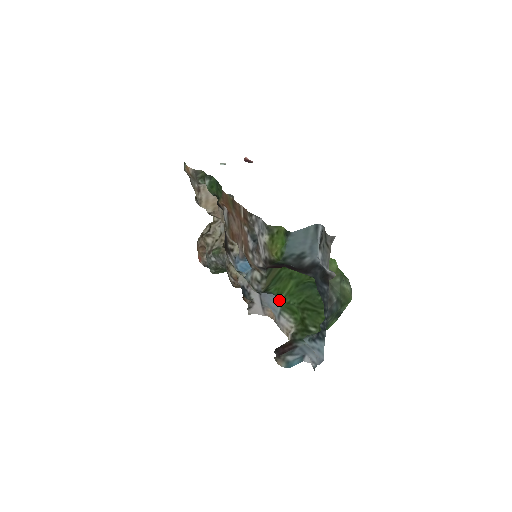
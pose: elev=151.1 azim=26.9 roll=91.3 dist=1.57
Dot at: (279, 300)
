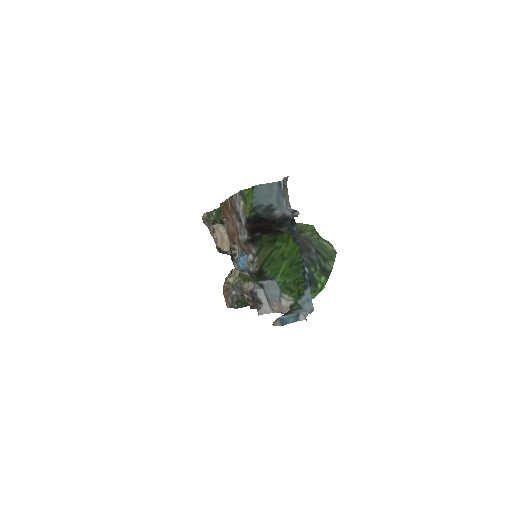
Dot at: (277, 282)
